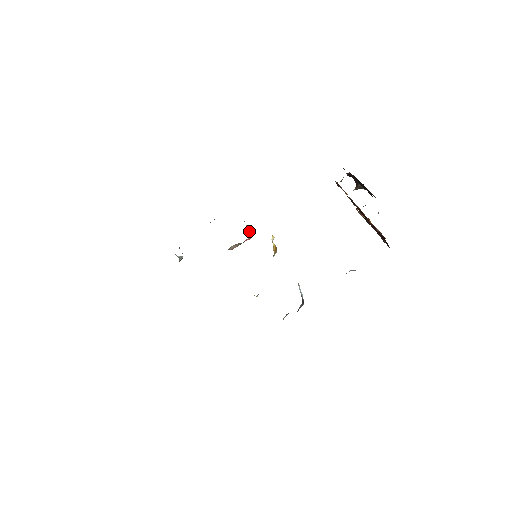
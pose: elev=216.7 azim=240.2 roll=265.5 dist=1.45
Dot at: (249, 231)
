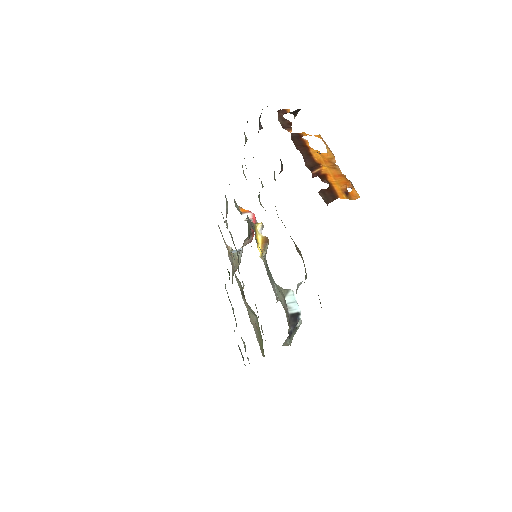
Dot at: (249, 217)
